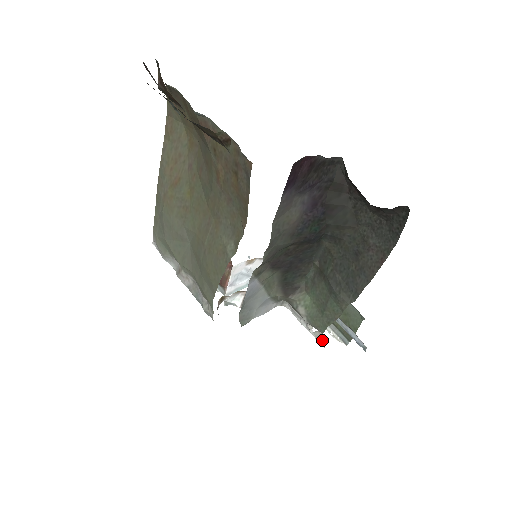
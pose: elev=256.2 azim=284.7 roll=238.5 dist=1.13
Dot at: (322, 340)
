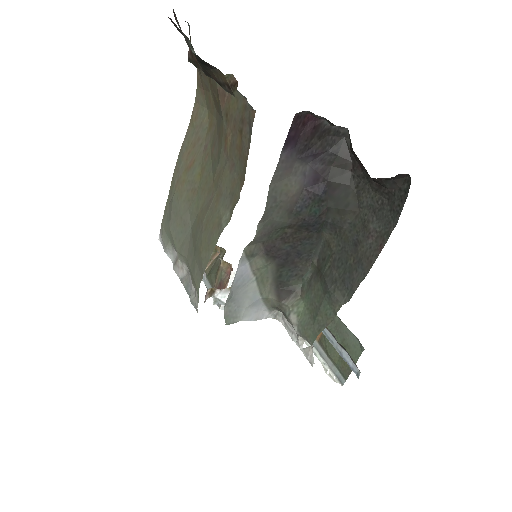
Dot at: (311, 357)
